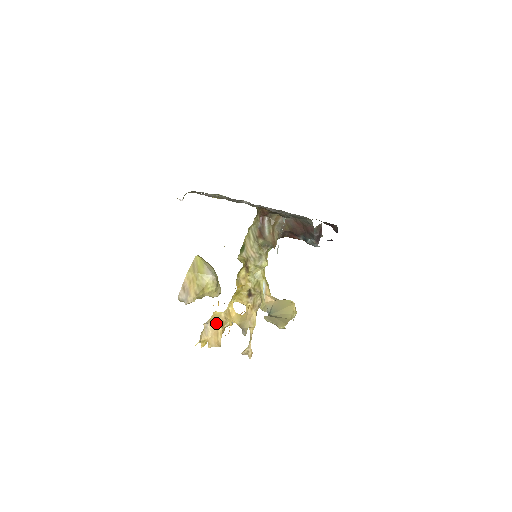
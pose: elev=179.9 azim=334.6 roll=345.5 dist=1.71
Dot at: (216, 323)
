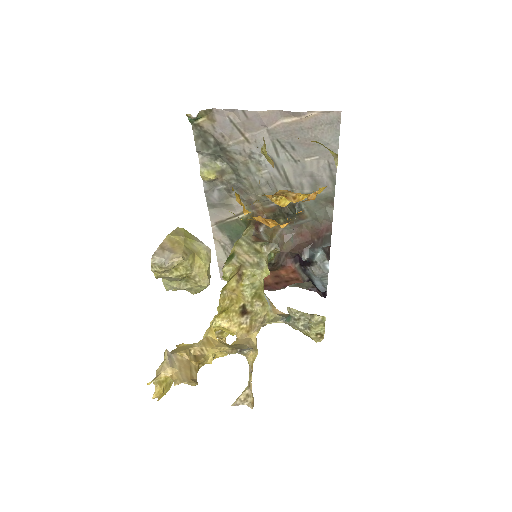
Dot at: (186, 353)
